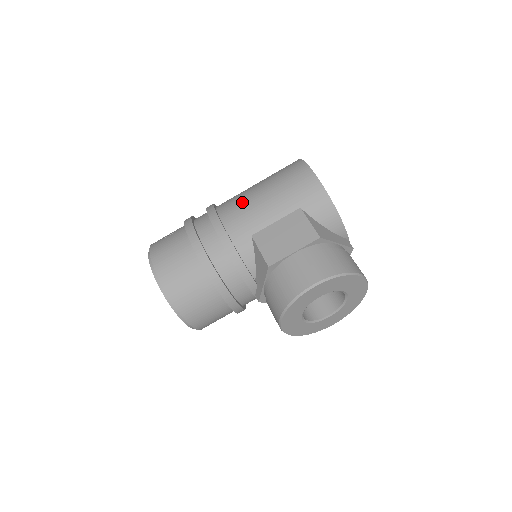
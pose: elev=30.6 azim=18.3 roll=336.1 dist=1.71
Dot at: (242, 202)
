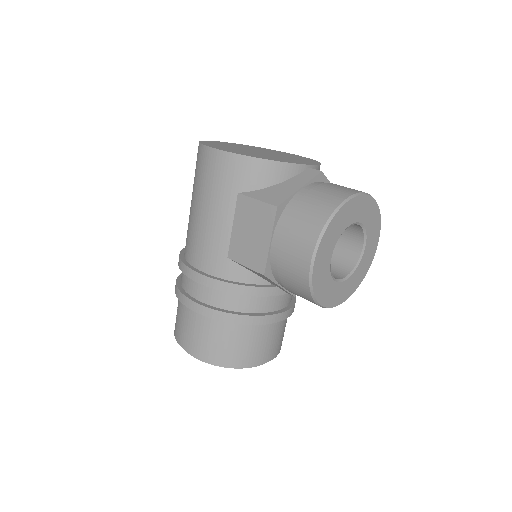
Dot at: (193, 235)
